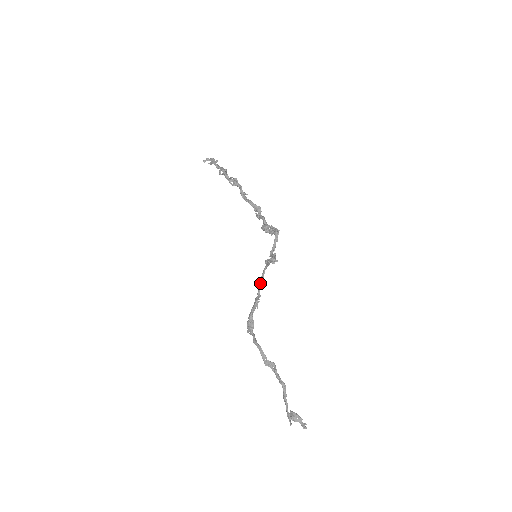
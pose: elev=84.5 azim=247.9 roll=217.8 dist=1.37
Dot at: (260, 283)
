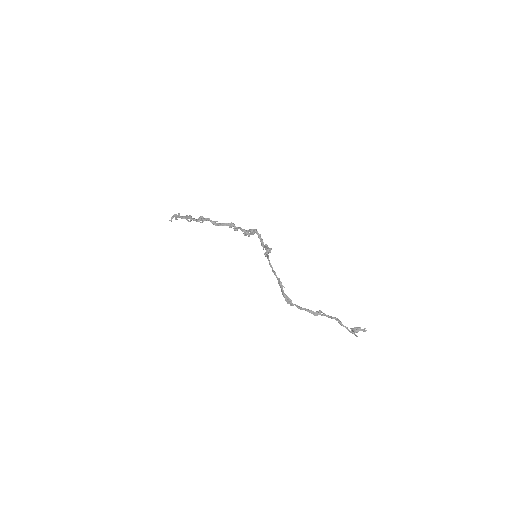
Dot at: (273, 271)
